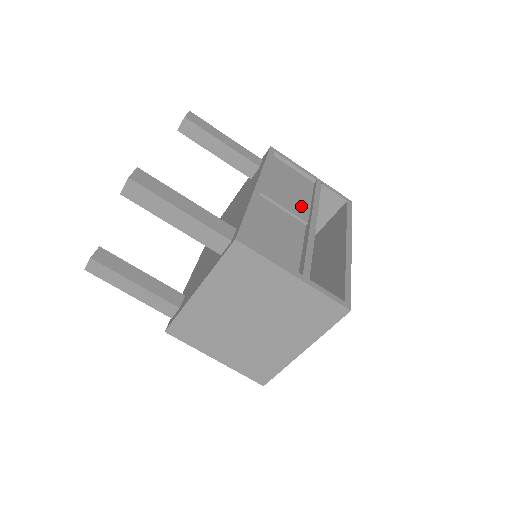
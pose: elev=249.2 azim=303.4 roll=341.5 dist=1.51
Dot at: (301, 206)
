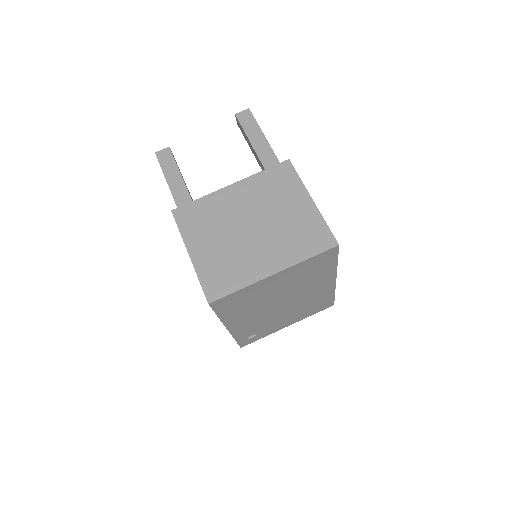
Dot at: occluded
